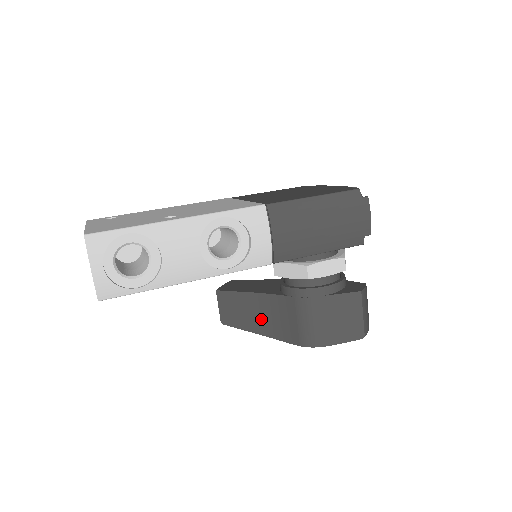
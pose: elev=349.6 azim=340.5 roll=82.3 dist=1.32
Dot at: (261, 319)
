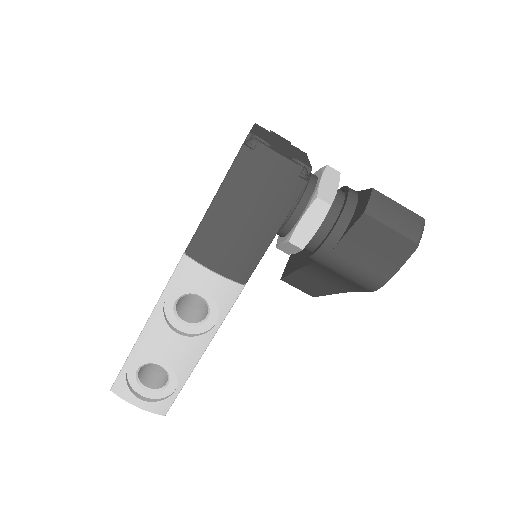
Dot at: (327, 283)
